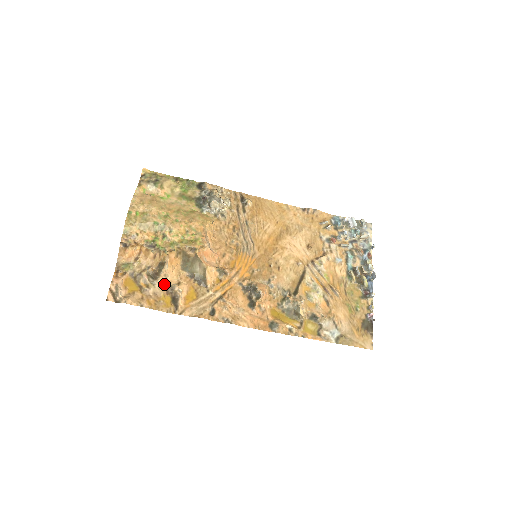
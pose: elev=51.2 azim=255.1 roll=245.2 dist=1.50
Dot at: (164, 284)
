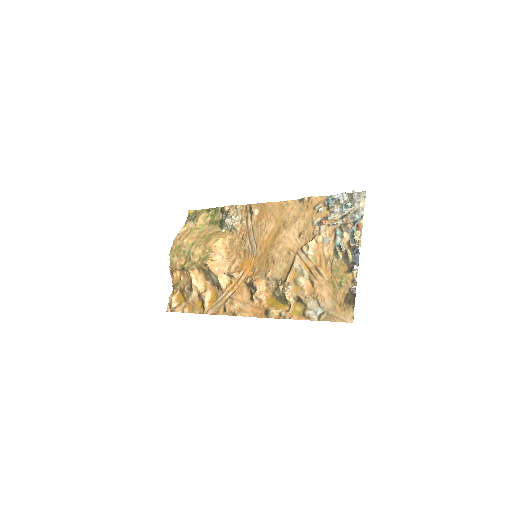
Dot at: (197, 293)
